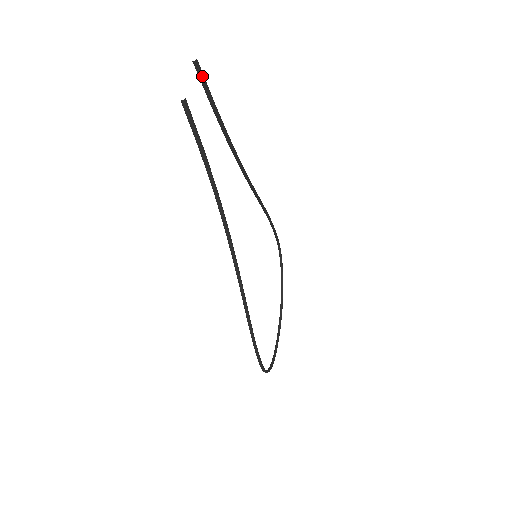
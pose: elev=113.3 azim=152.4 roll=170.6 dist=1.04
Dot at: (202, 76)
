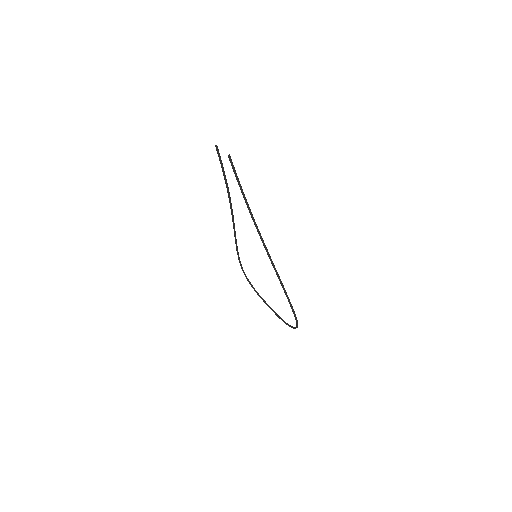
Dot at: occluded
